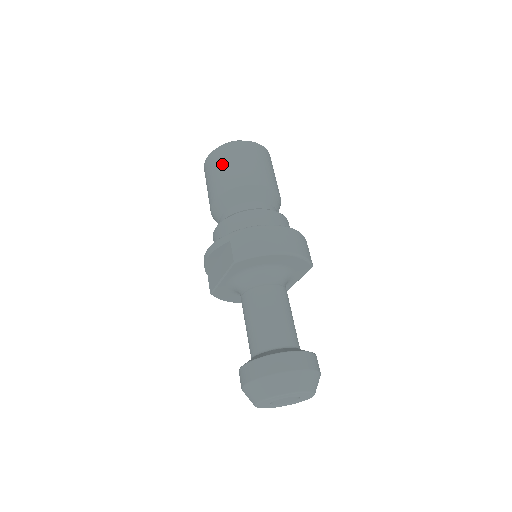
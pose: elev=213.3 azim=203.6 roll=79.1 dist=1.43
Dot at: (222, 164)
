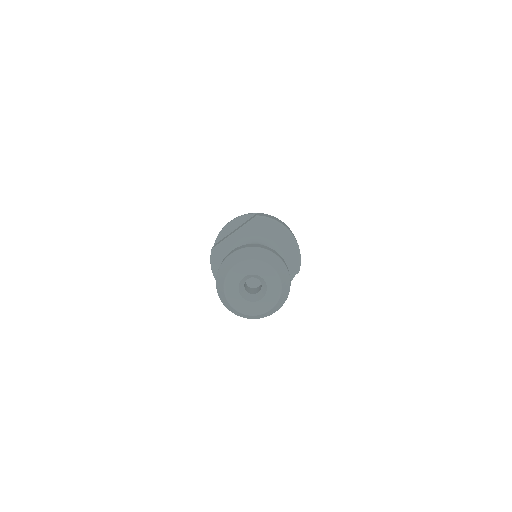
Dot at: occluded
